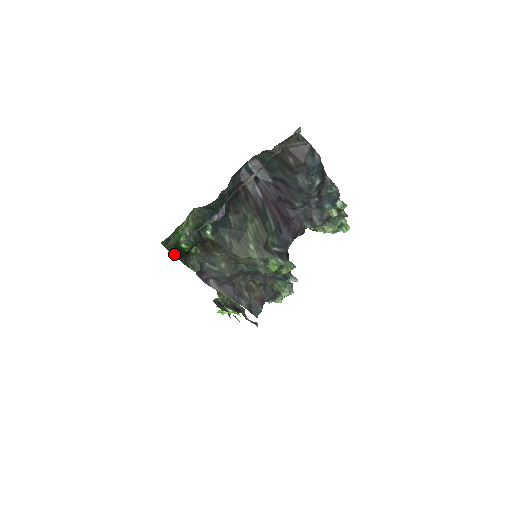
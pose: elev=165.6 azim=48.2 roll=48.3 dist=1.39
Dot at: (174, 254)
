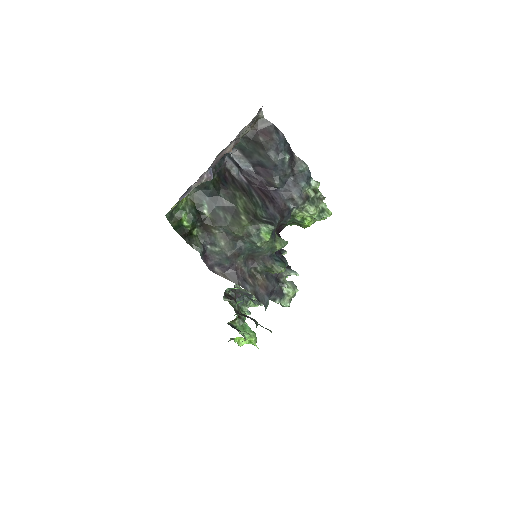
Dot at: (178, 233)
